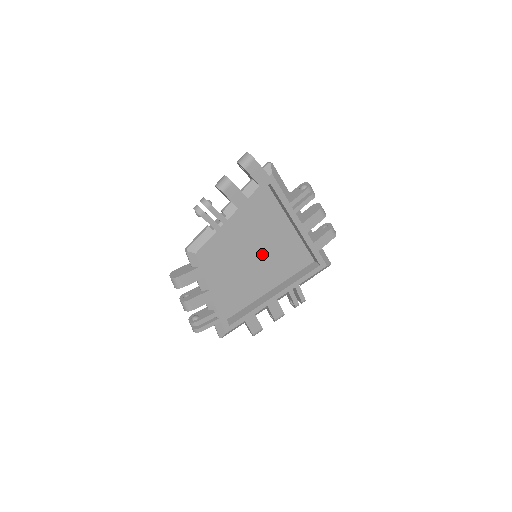
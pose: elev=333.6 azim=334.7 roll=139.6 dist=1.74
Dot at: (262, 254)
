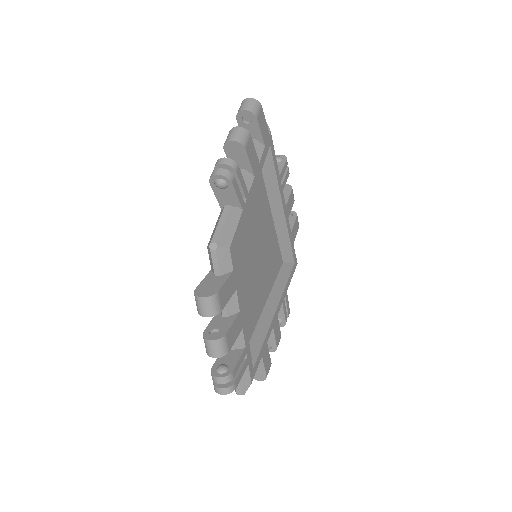
Dot at: (257, 254)
